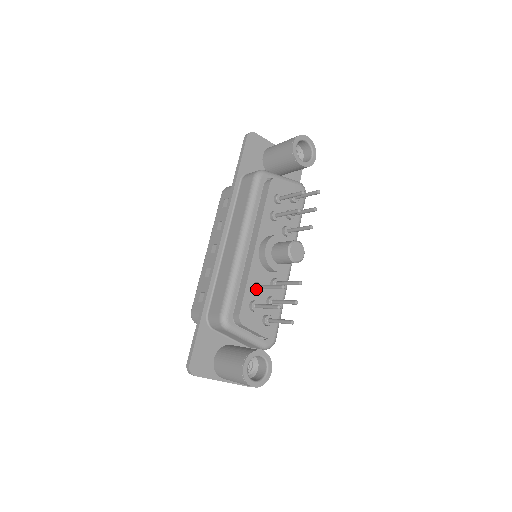
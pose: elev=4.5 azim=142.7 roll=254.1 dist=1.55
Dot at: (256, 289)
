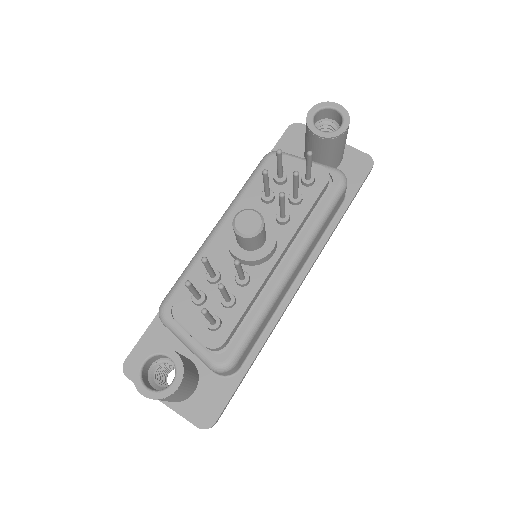
Dot at: (206, 276)
